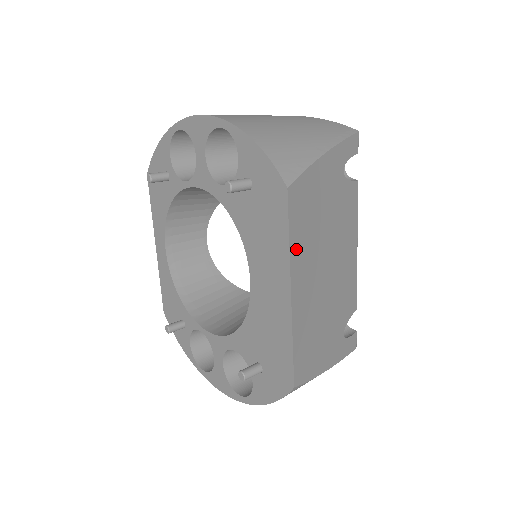
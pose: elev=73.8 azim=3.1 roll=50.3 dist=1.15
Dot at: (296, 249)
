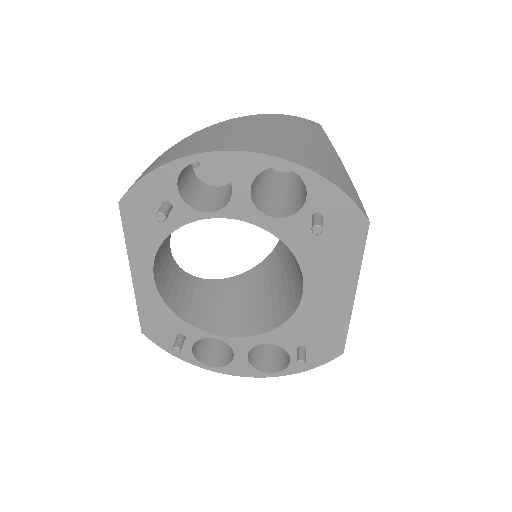
Dot at: occluded
